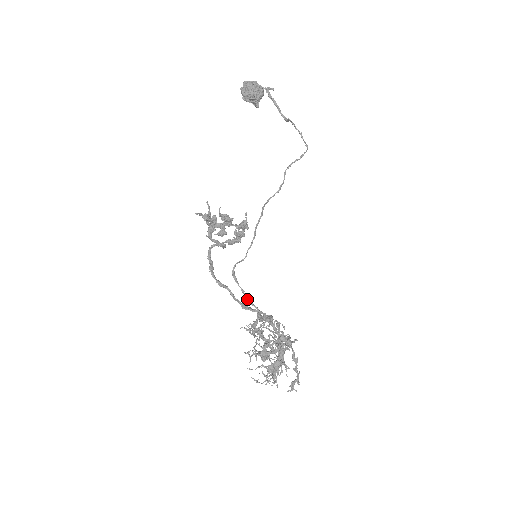
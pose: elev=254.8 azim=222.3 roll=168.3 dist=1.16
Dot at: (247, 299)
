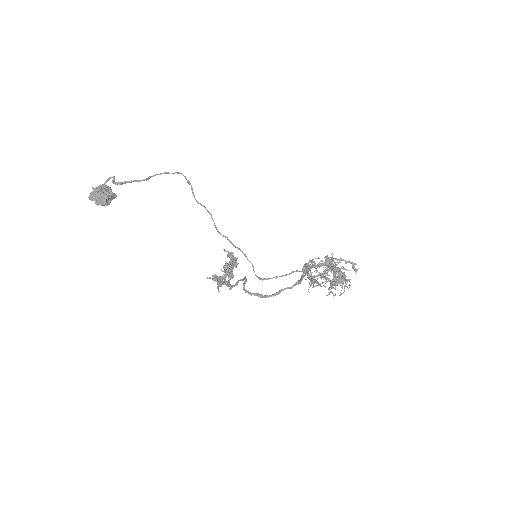
Dot at: occluded
